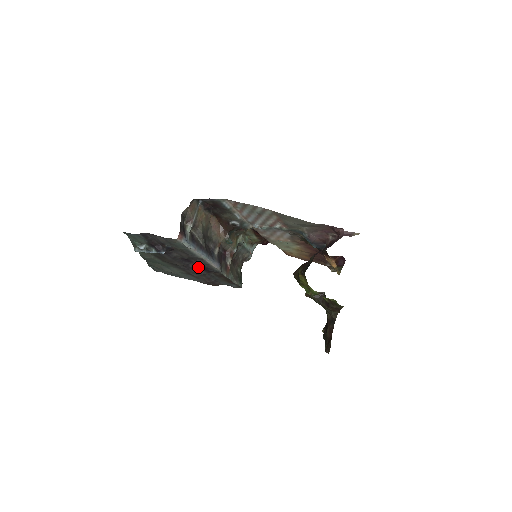
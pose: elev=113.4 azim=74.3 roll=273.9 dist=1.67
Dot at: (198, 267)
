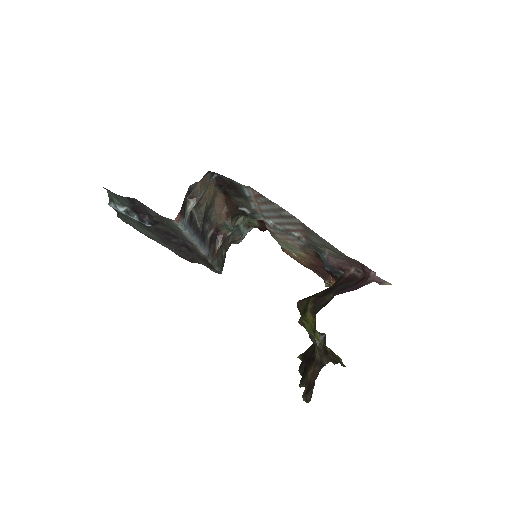
Dot at: (181, 244)
